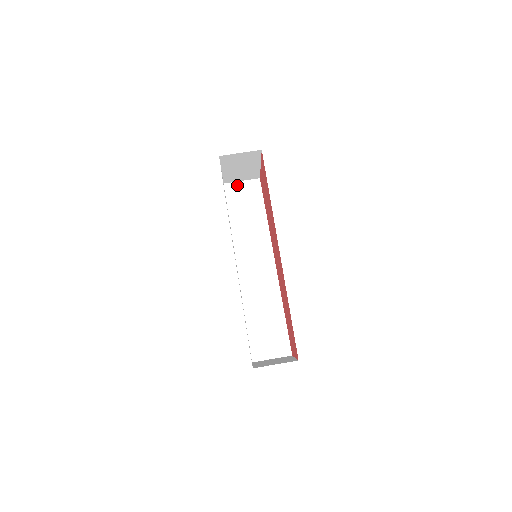
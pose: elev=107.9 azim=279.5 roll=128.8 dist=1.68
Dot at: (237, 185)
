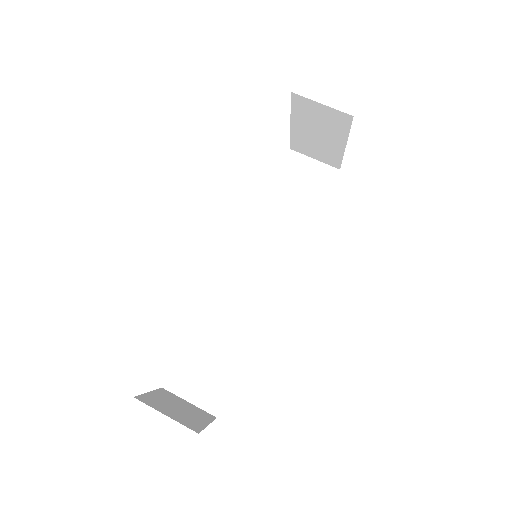
Dot at: (306, 161)
